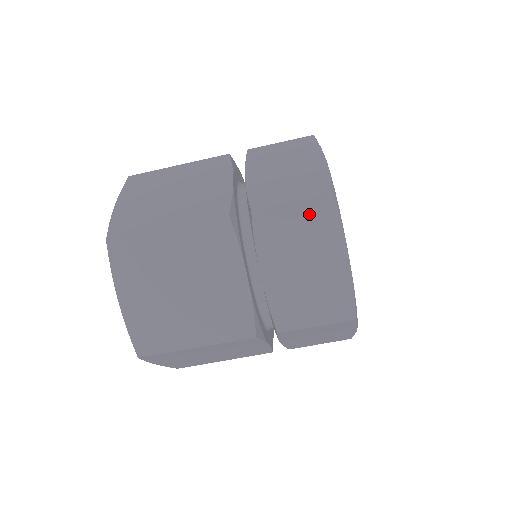
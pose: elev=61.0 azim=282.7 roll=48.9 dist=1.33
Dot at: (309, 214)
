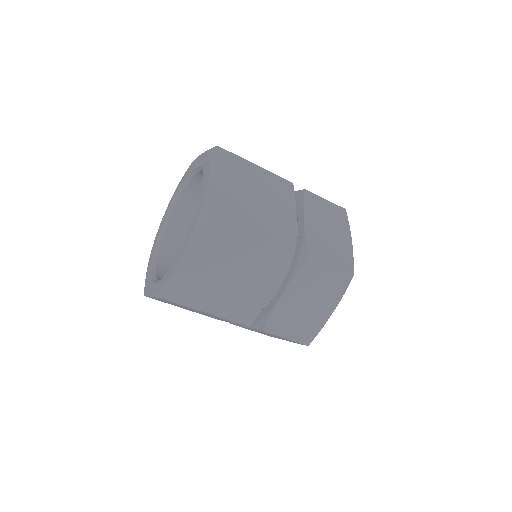
Dot at: (289, 340)
